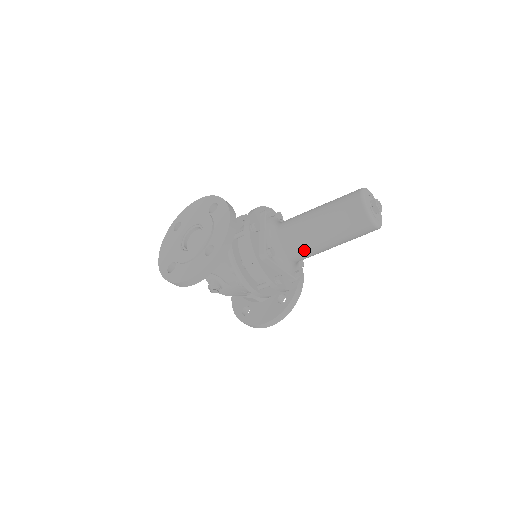
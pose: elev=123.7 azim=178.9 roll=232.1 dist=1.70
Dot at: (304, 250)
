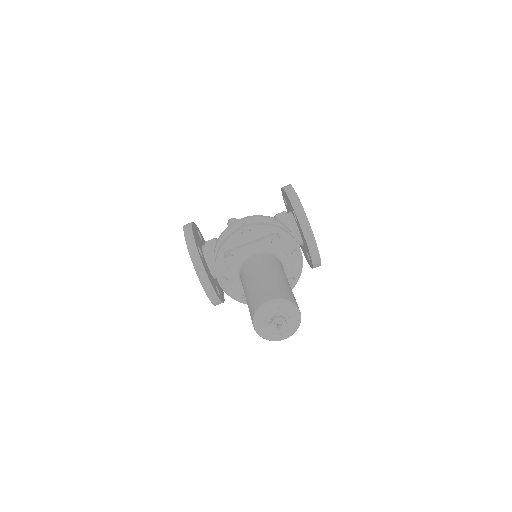
Dot at: occluded
